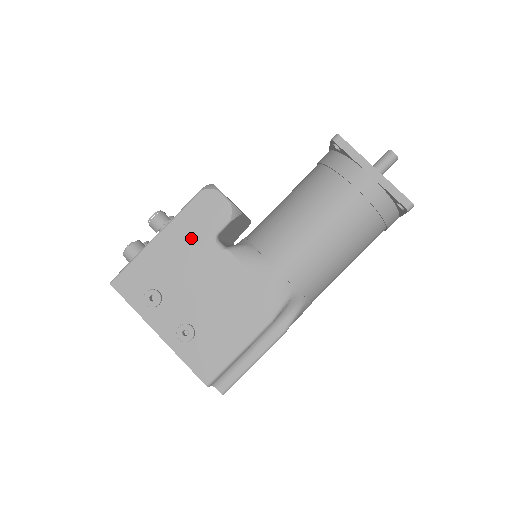
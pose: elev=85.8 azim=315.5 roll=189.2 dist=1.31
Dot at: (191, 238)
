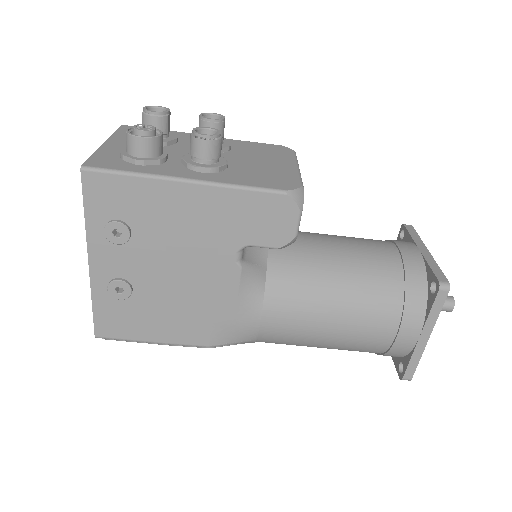
Dot at: (221, 223)
